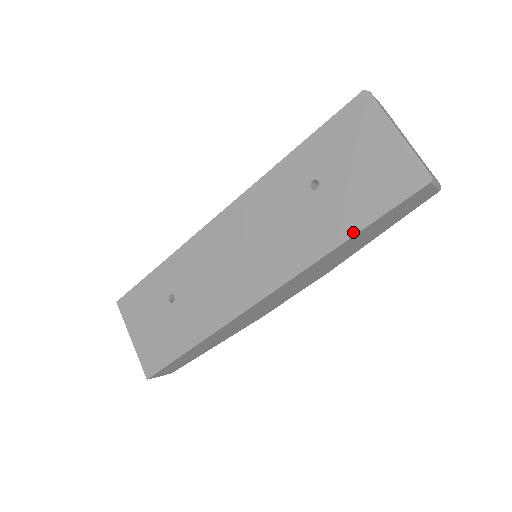
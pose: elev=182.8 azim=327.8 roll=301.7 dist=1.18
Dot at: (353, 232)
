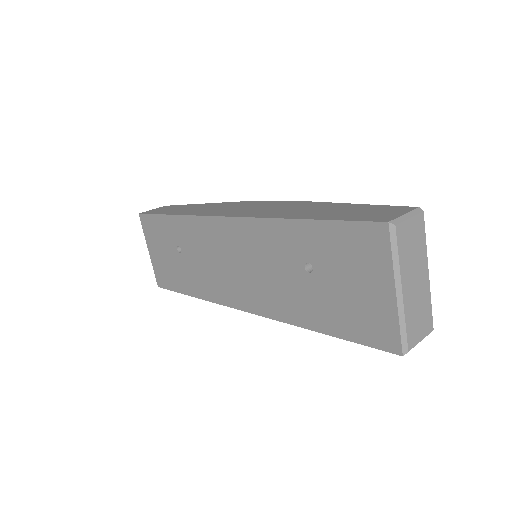
Dot at: (324, 331)
